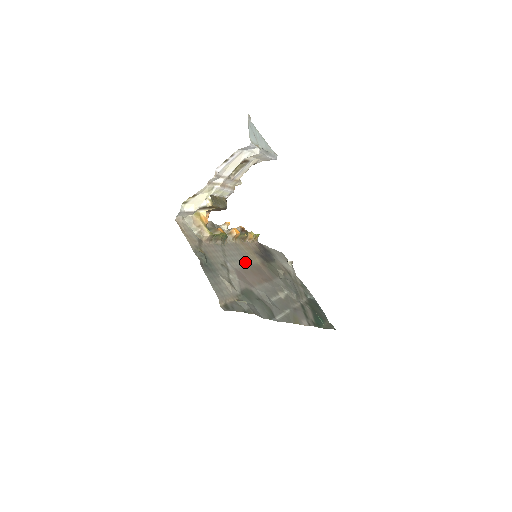
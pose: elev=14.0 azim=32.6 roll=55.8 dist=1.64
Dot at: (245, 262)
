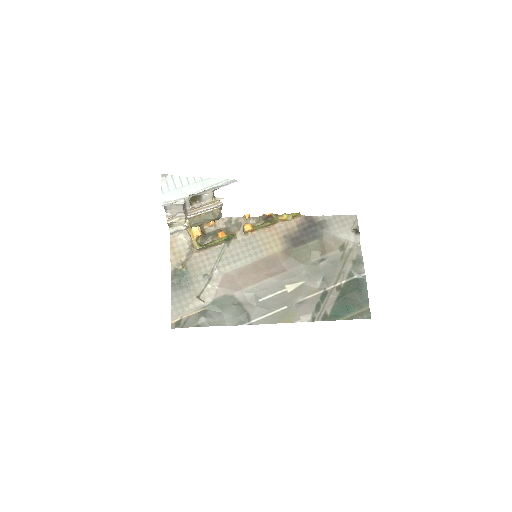
Dot at: (251, 258)
